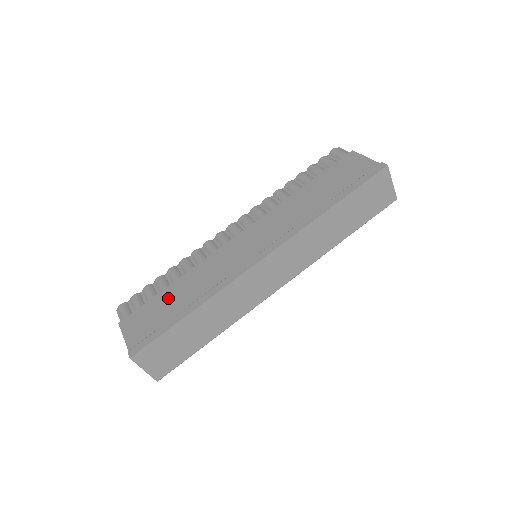
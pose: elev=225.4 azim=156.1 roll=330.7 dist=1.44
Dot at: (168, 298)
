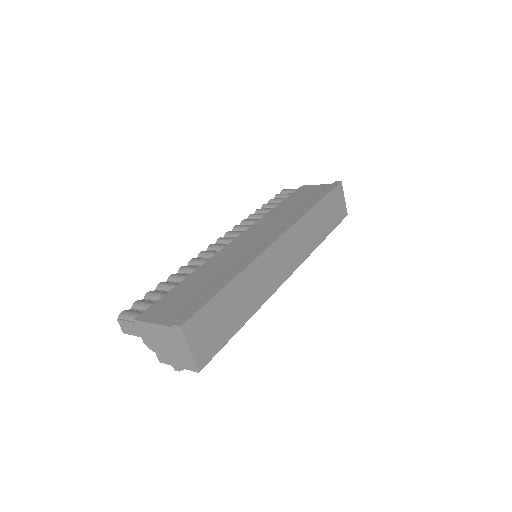
Dot at: (190, 286)
